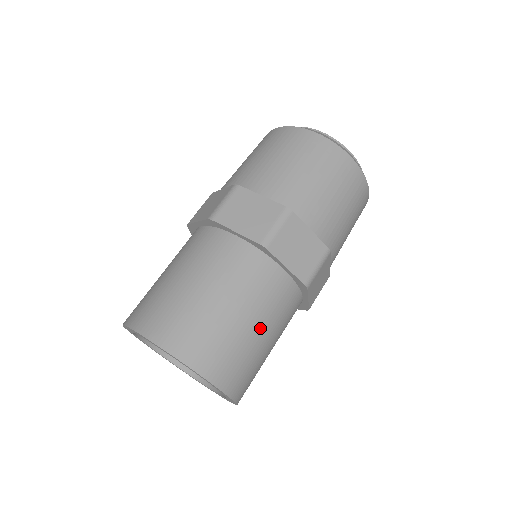
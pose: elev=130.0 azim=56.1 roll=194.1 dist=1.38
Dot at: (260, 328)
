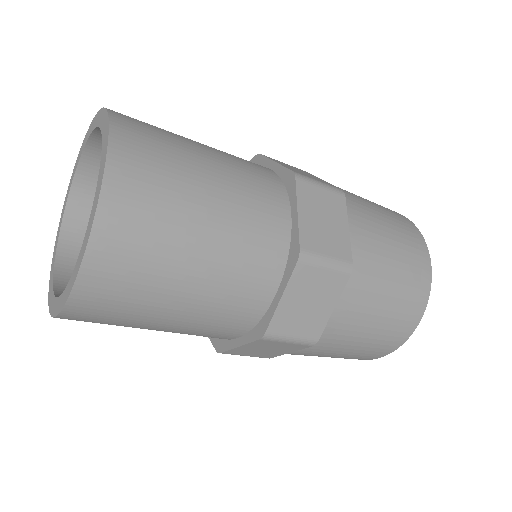
Dot at: (213, 219)
